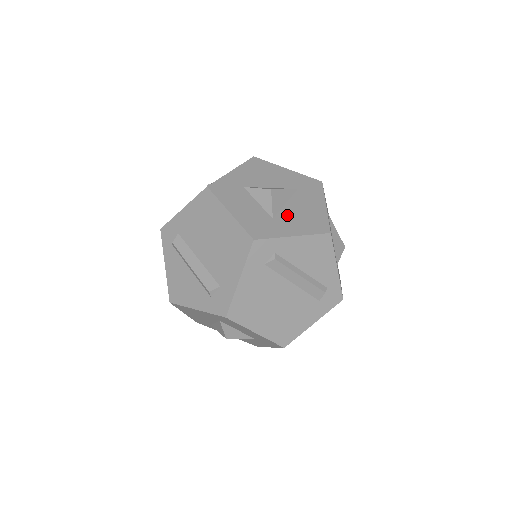
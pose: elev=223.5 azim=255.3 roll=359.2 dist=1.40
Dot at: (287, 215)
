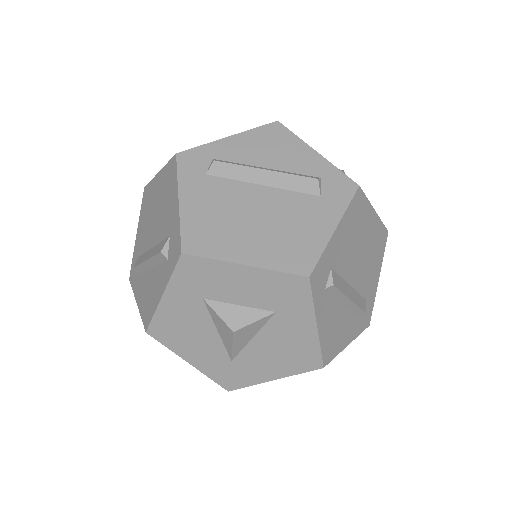
Dot at: occluded
